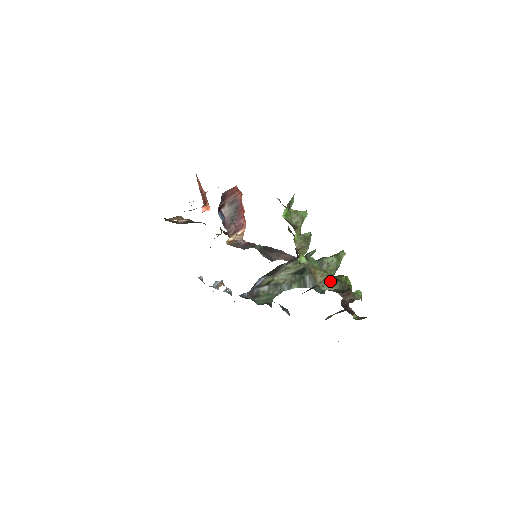
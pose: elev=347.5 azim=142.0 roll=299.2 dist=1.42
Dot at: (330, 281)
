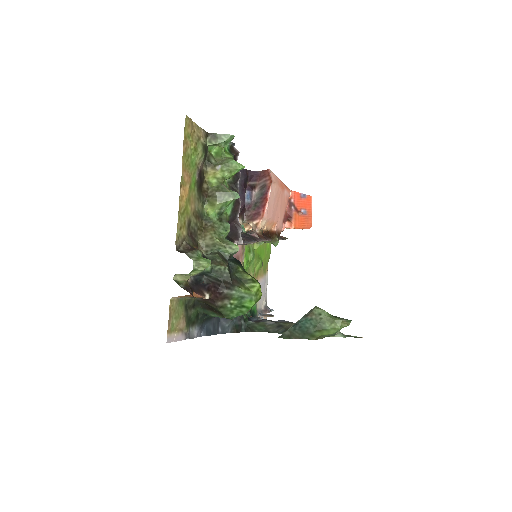
Dot at: (214, 250)
